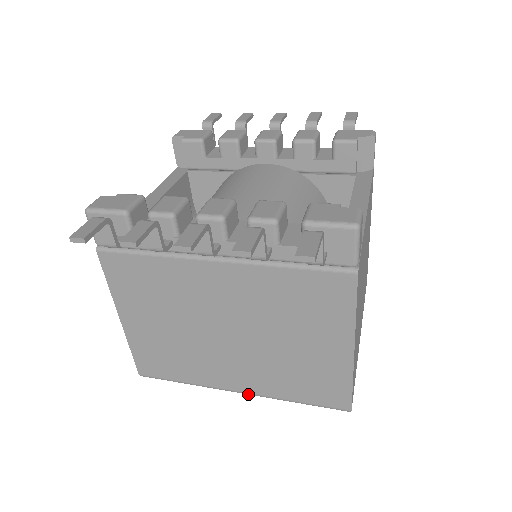
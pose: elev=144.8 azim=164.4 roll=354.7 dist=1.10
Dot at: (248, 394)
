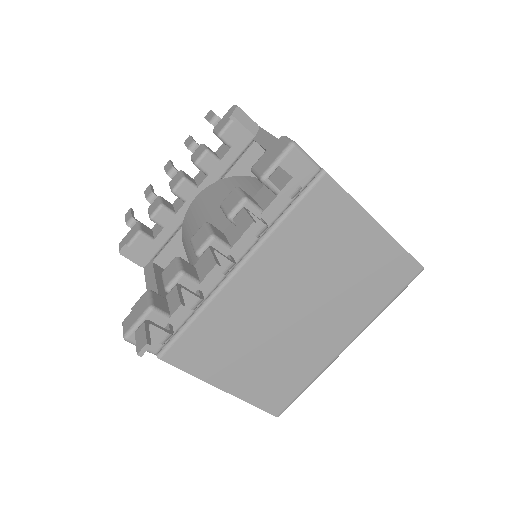
Dot at: occluded
